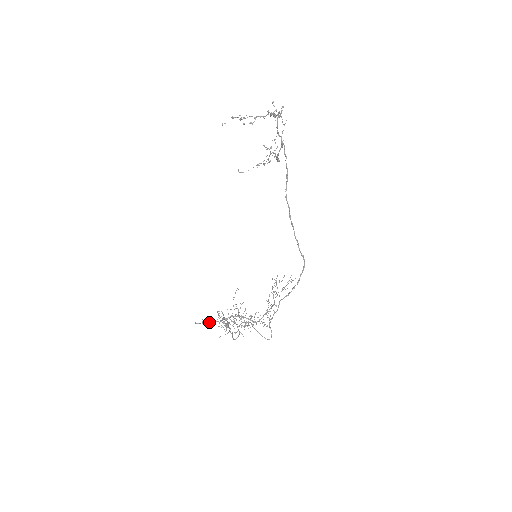
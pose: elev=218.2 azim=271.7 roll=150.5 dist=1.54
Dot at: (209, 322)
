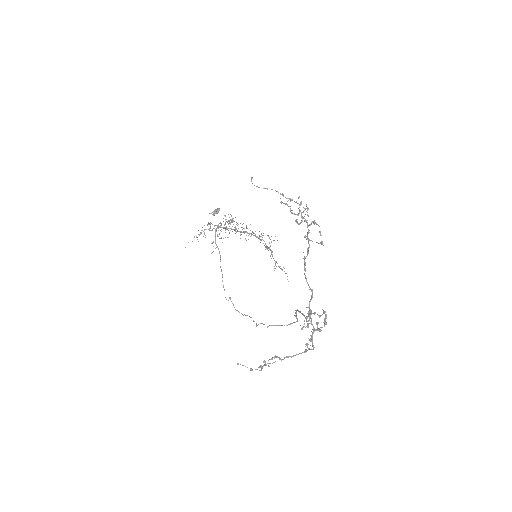
Dot at: (200, 232)
